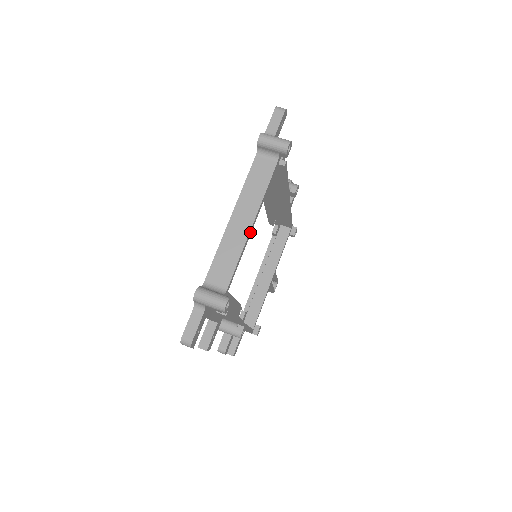
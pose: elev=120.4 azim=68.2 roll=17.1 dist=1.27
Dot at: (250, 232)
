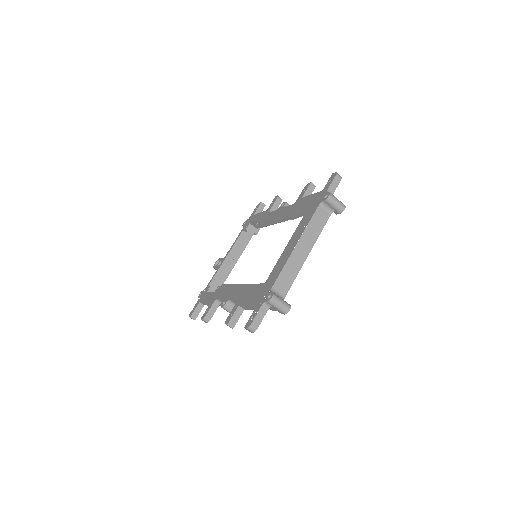
Dot at: (305, 260)
